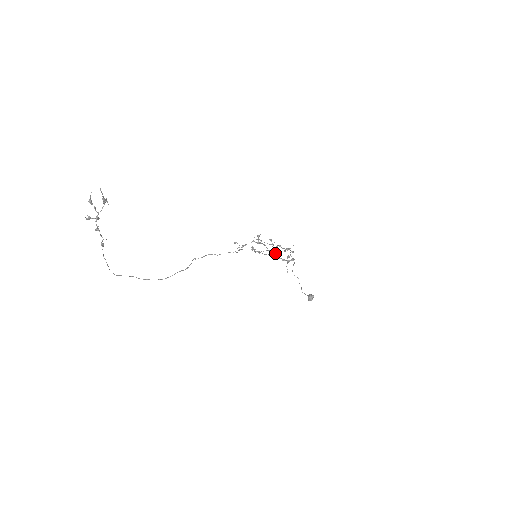
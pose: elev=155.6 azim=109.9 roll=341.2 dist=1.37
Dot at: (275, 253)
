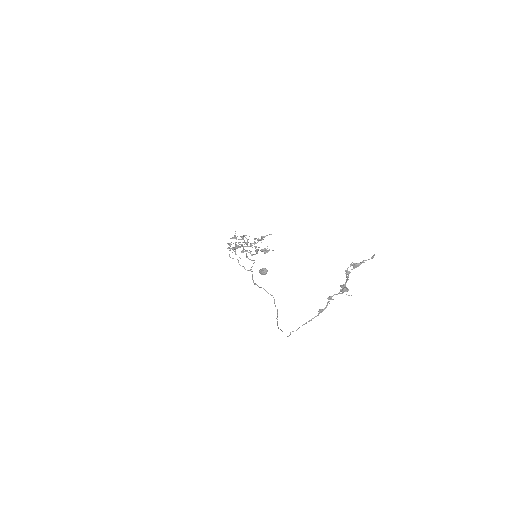
Dot at: (256, 246)
